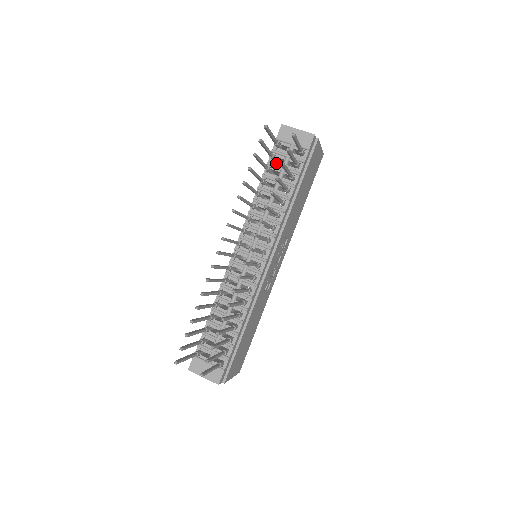
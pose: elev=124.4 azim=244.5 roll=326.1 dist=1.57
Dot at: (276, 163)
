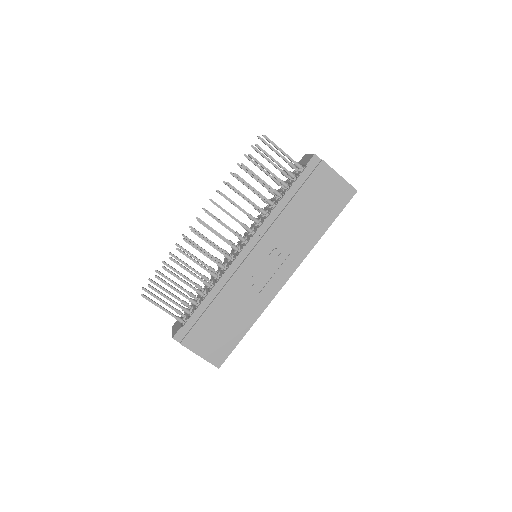
Dot at: (288, 180)
